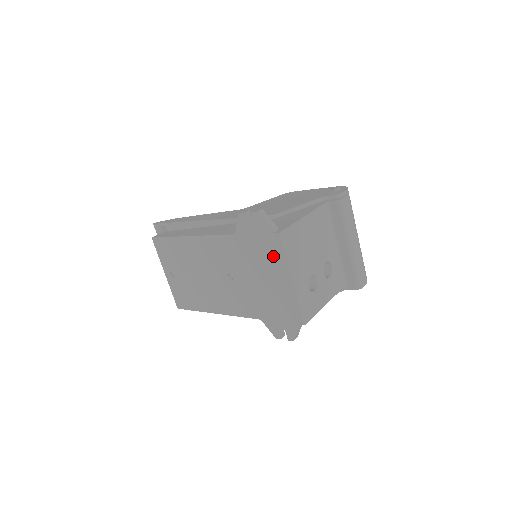
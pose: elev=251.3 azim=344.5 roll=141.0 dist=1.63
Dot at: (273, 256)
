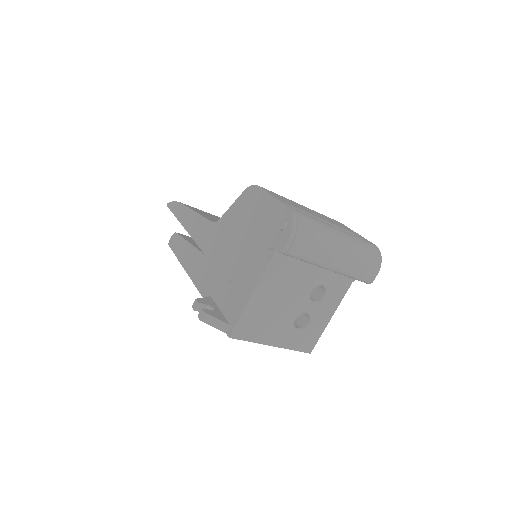
Dot at: occluded
